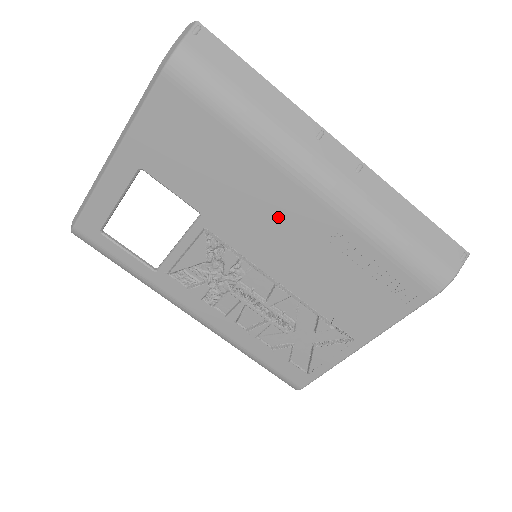
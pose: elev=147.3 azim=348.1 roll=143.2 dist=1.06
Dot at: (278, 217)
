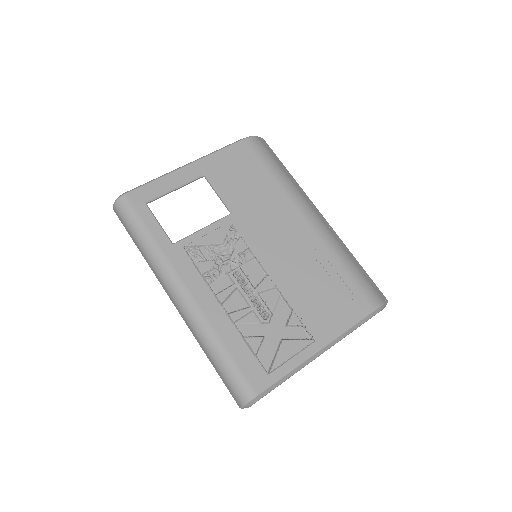
Dot at: (283, 229)
